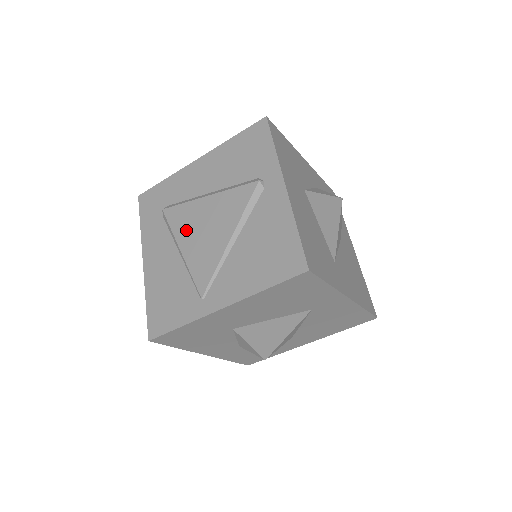
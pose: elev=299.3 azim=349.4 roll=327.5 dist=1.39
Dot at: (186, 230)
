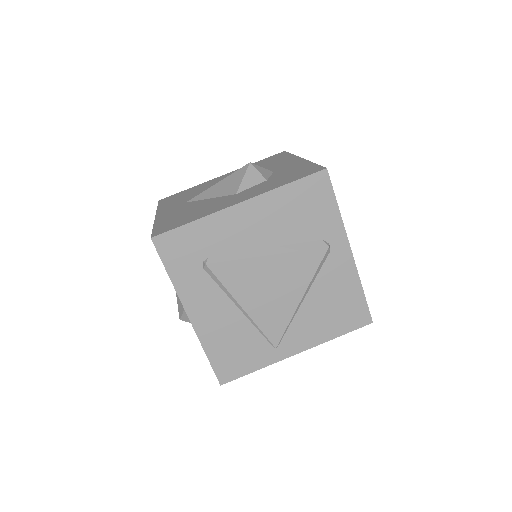
Dot at: (246, 289)
